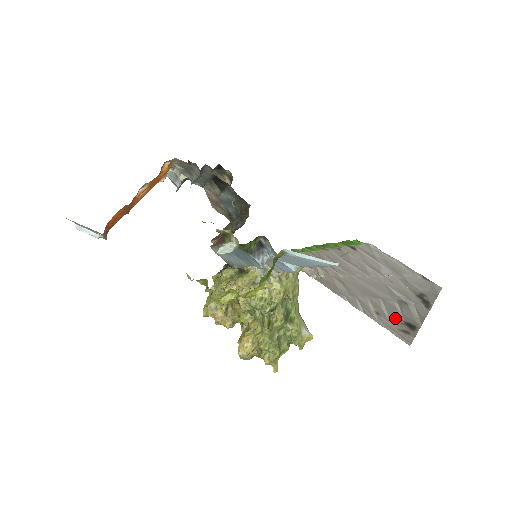
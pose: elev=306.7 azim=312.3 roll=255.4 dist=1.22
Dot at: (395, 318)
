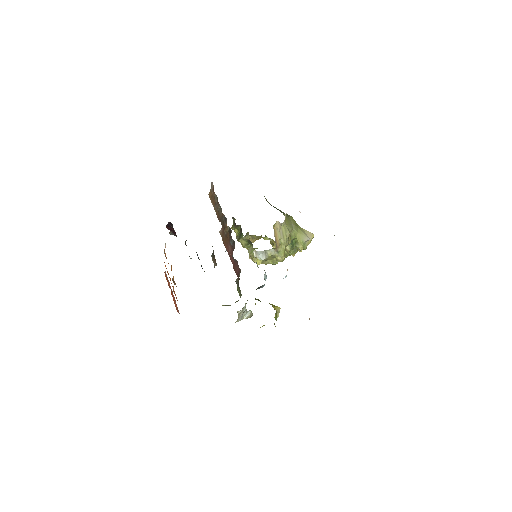
Dot at: occluded
